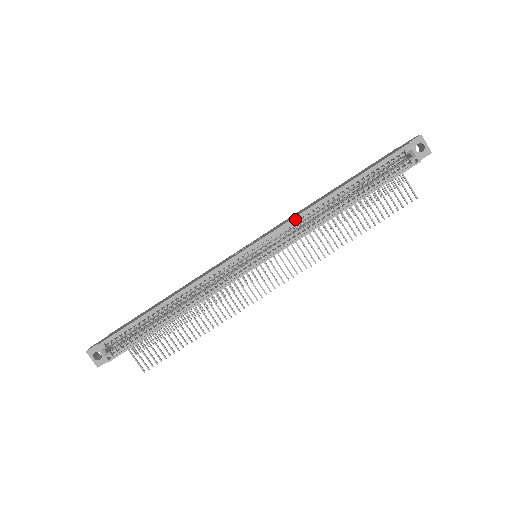
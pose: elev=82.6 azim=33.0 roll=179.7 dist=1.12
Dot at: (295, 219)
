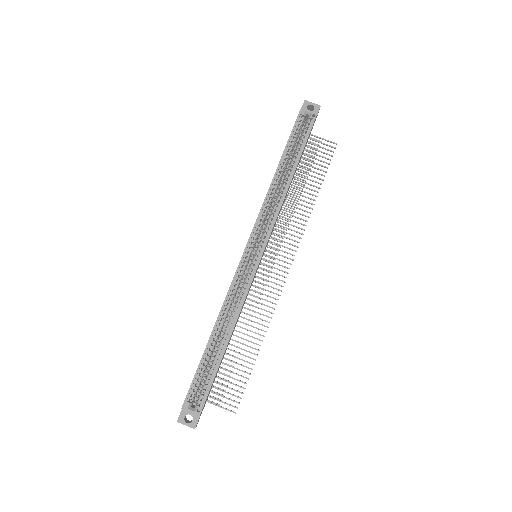
Dot at: (263, 207)
